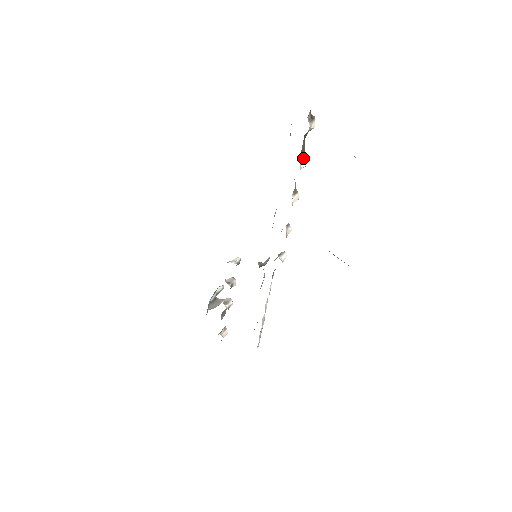
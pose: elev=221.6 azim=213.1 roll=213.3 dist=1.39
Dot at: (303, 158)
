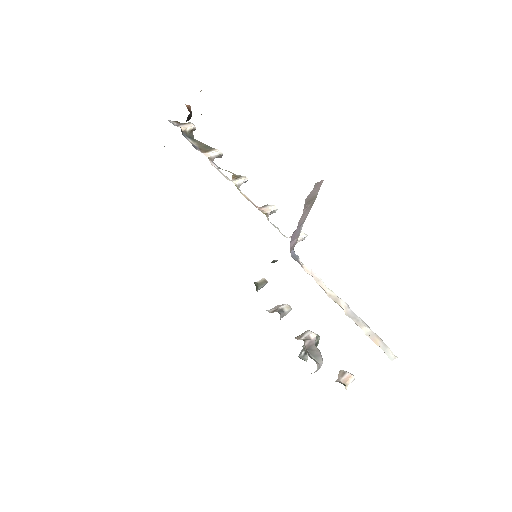
Dot at: (211, 151)
